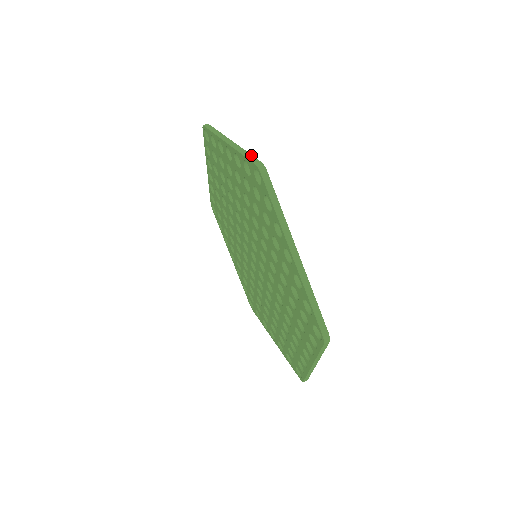
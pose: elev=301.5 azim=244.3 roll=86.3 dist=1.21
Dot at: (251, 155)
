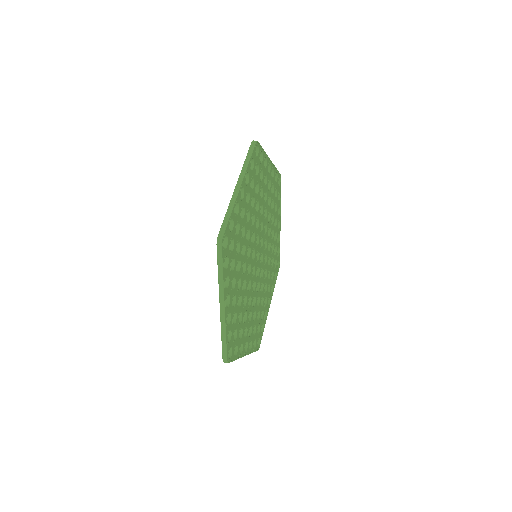
Dot at: (261, 146)
